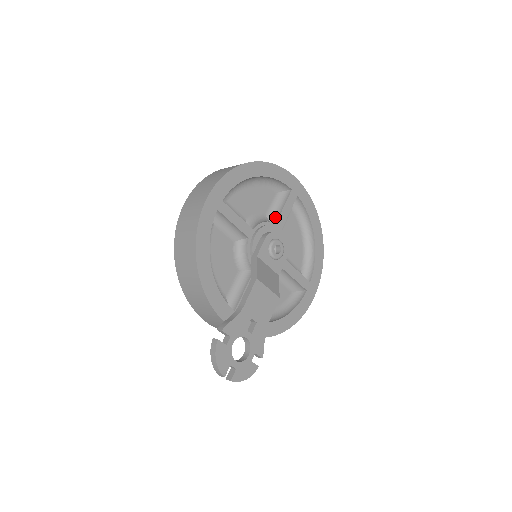
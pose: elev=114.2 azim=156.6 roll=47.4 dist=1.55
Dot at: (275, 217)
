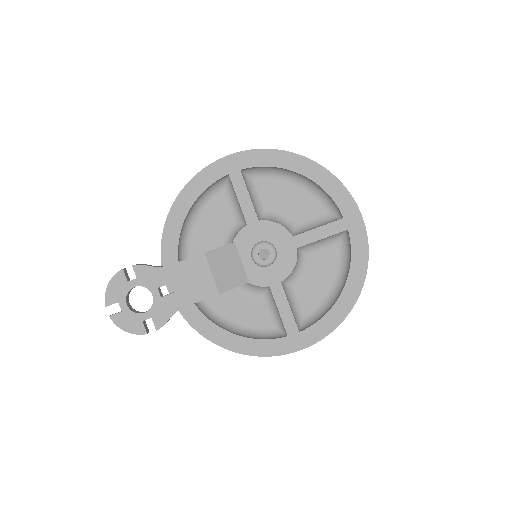
Dot at: (302, 232)
